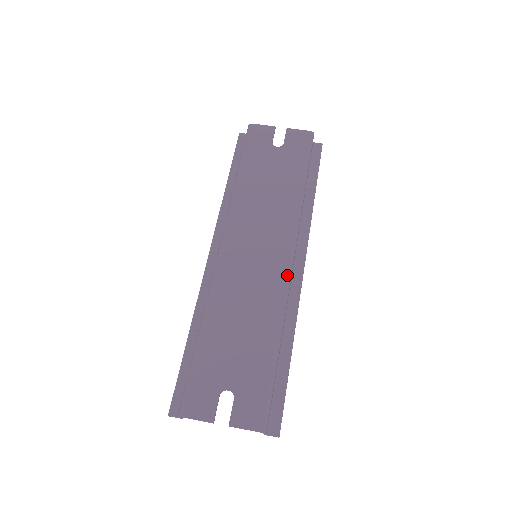
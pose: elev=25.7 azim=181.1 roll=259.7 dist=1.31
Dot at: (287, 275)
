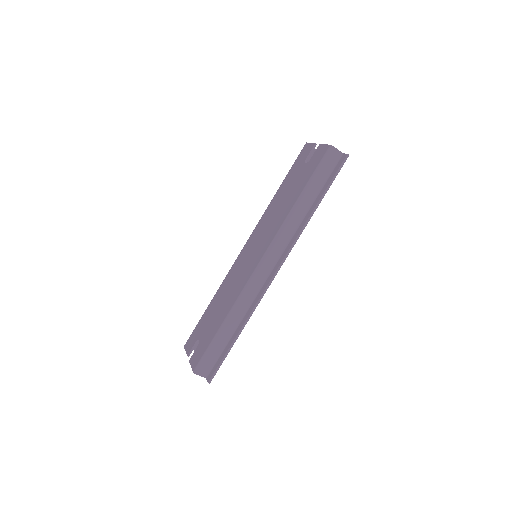
Dot at: (252, 274)
